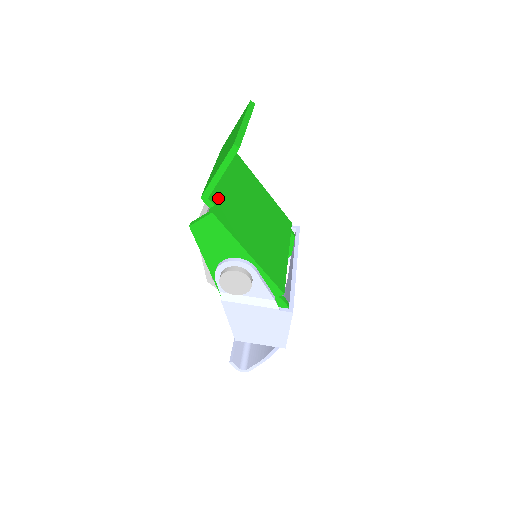
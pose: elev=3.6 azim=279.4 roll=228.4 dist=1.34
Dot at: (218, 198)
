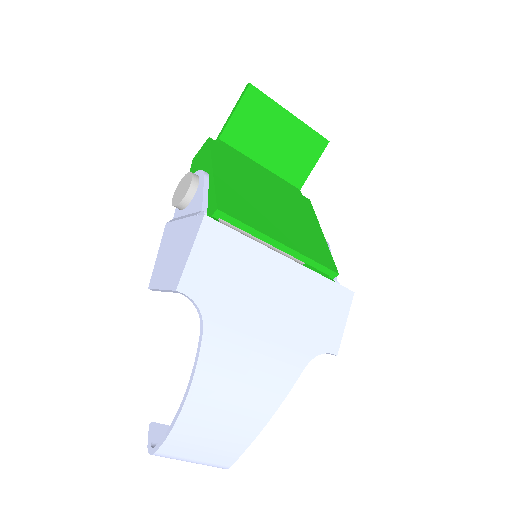
Dot at: (232, 152)
